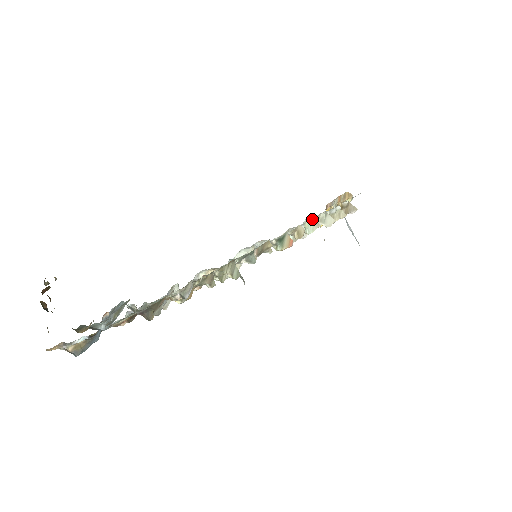
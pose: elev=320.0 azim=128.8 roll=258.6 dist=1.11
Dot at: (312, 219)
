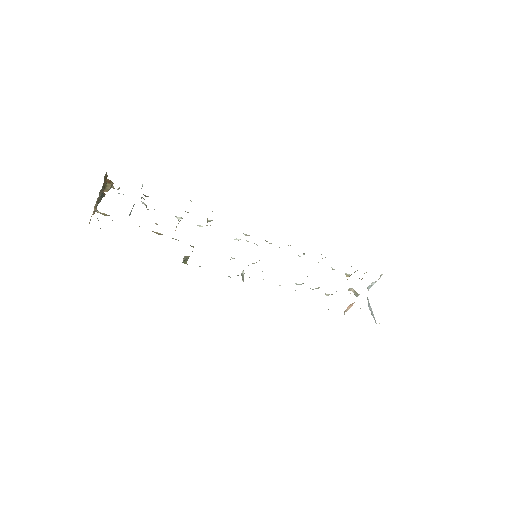
Dot at: occluded
